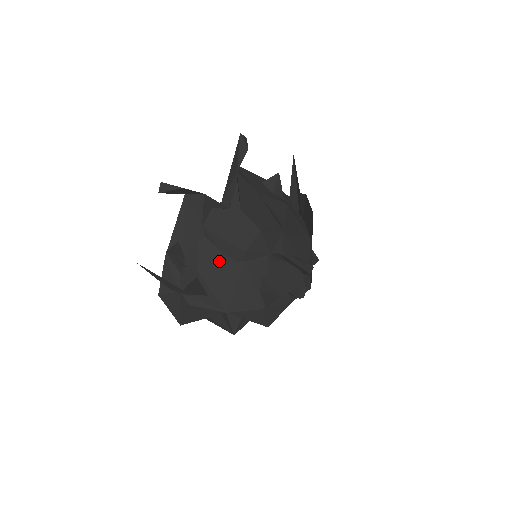
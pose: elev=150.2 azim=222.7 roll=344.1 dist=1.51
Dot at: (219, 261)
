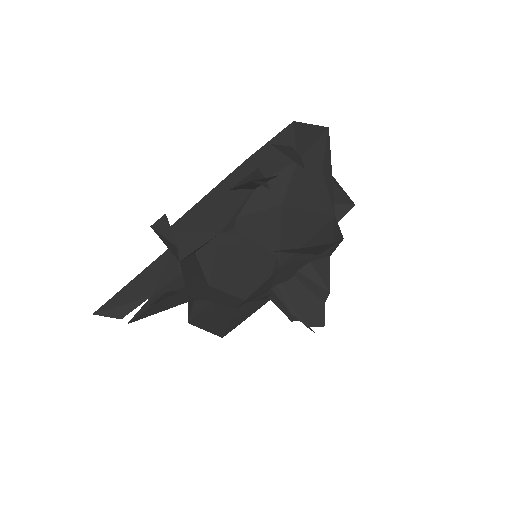
Dot at: occluded
